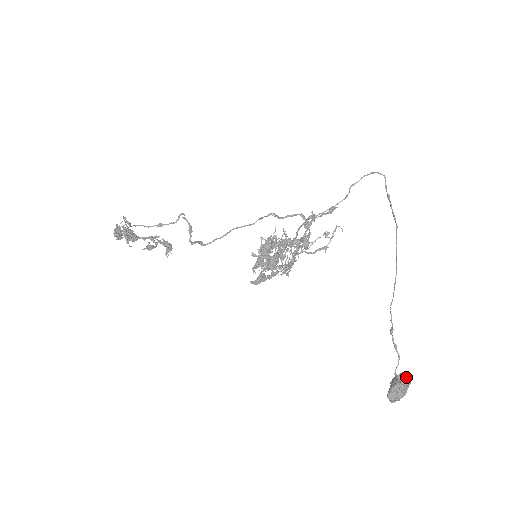
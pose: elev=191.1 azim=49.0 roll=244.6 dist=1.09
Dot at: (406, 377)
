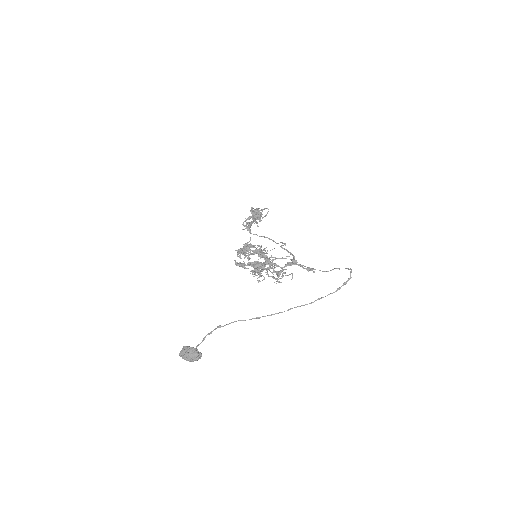
Dot at: (195, 352)
